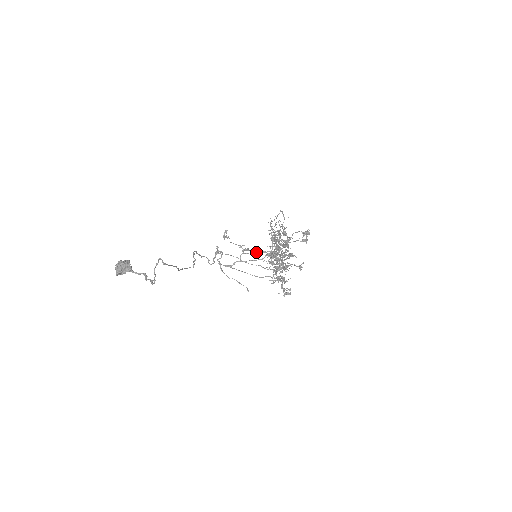
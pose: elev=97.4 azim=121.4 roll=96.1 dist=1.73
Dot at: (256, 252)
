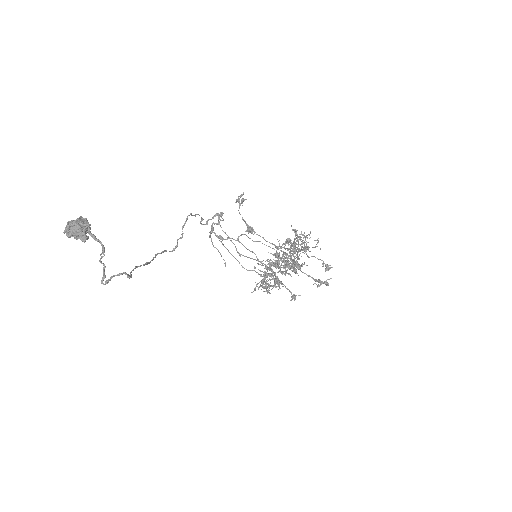
Dot at: (260, 241)
